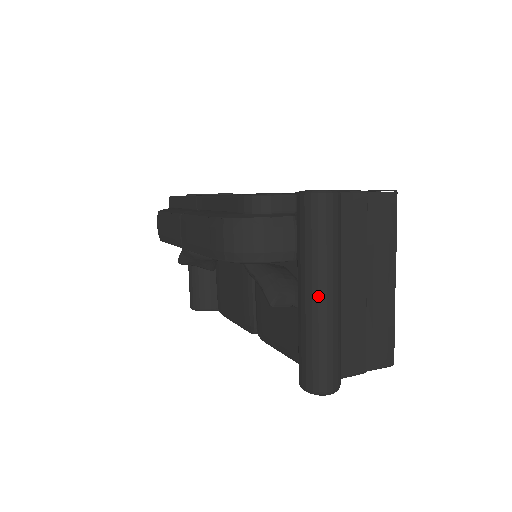
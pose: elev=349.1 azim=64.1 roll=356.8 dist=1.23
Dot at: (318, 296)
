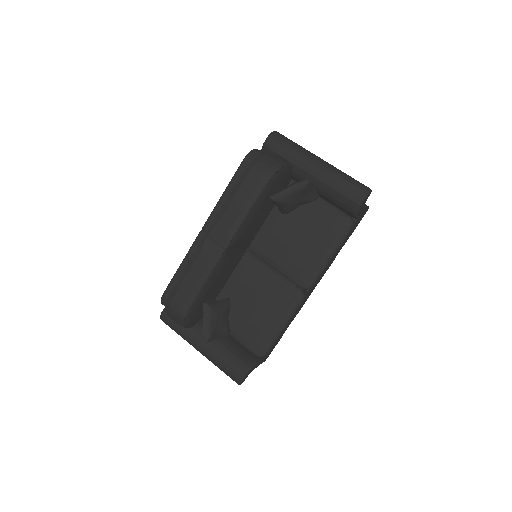
Dot at: (319, 160)
